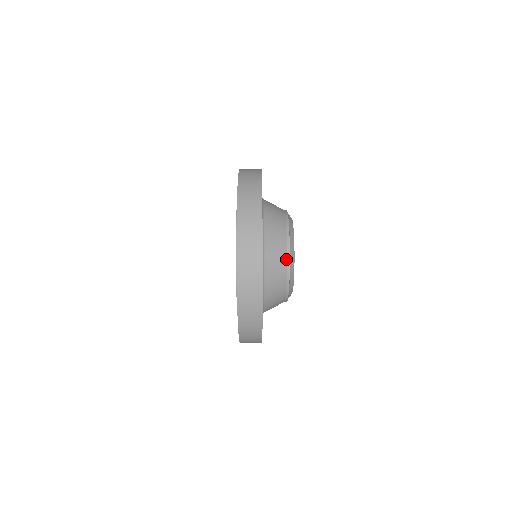
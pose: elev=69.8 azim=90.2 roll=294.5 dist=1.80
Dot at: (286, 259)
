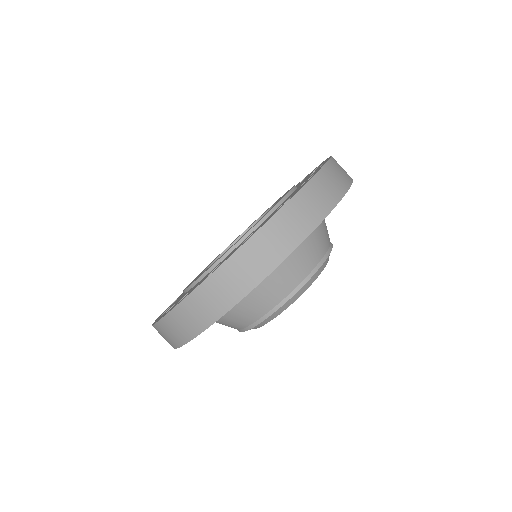
Dot at: (330, 243)
